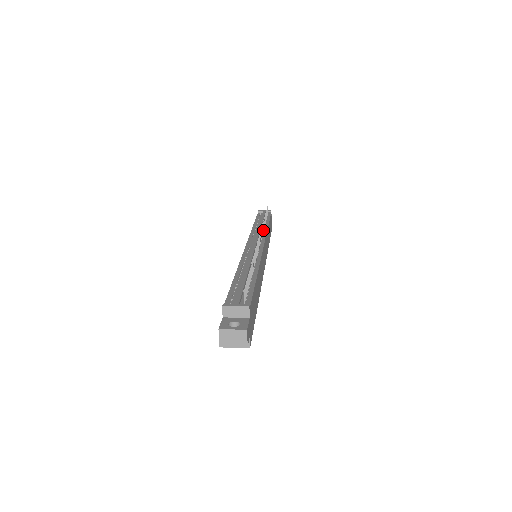
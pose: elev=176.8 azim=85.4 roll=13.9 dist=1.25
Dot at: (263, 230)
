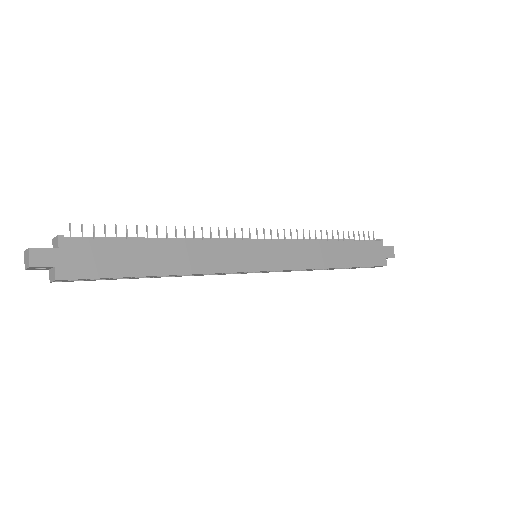
Dot at: (303, 240)
